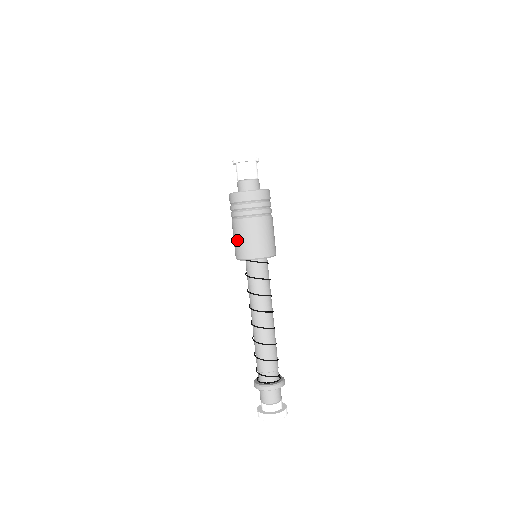
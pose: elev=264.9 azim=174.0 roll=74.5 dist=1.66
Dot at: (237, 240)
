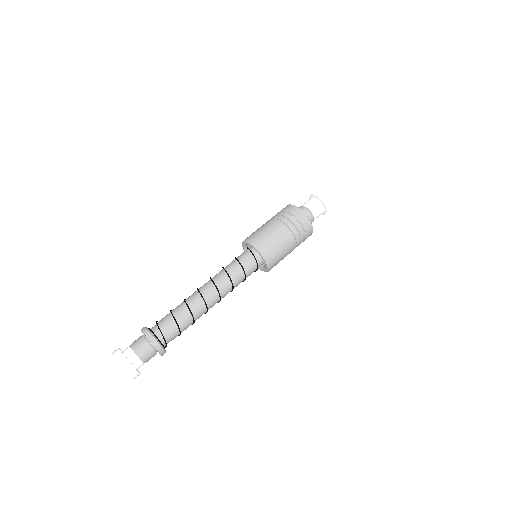
Dot at: (257, 229)
